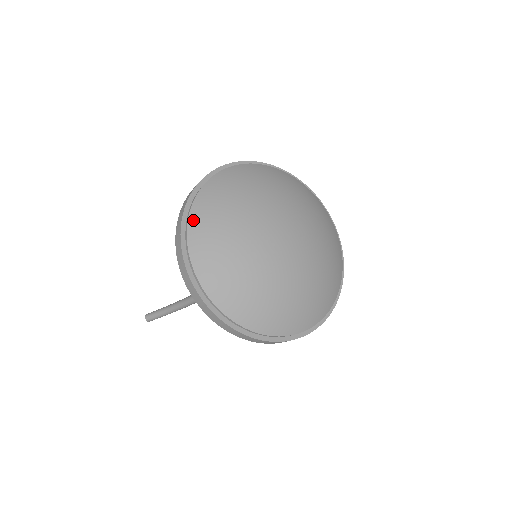
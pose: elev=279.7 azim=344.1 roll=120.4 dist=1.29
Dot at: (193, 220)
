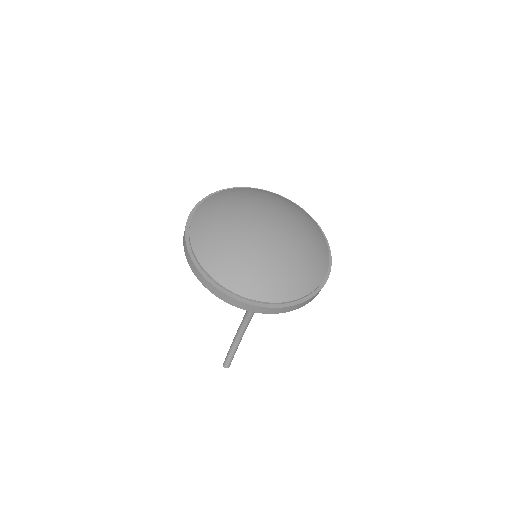
Dot at: (219, 278)
